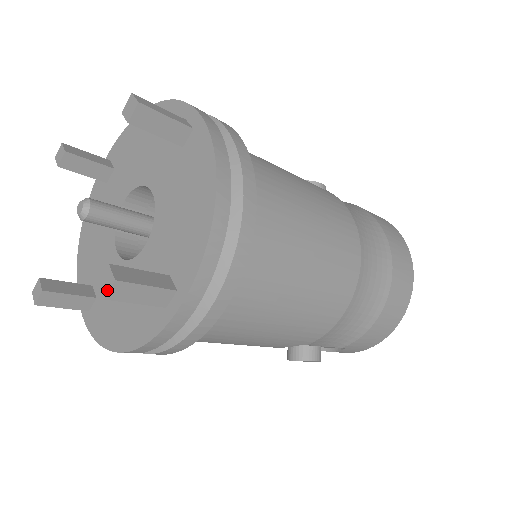
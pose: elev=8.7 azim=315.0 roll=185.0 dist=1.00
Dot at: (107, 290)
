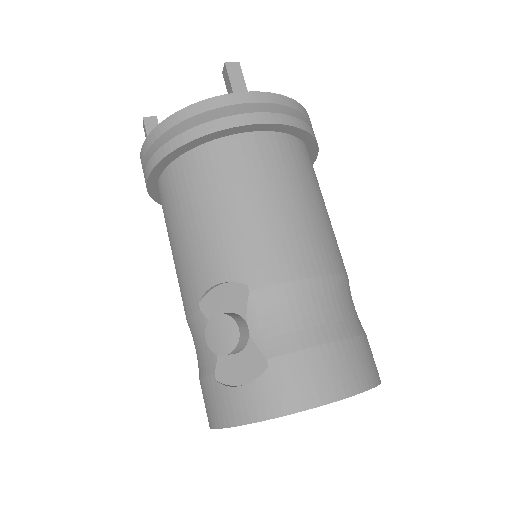
Dot at: (230, 63)
